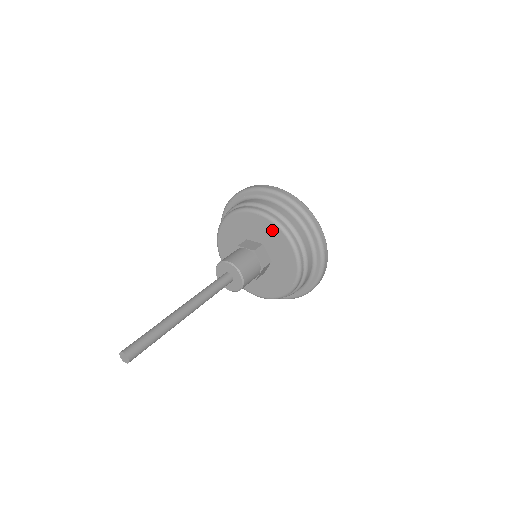
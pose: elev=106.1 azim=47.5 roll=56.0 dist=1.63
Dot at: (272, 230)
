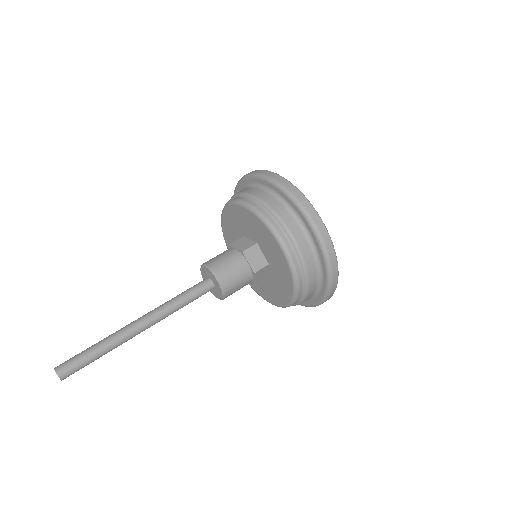
Dot at: (286, 274)
